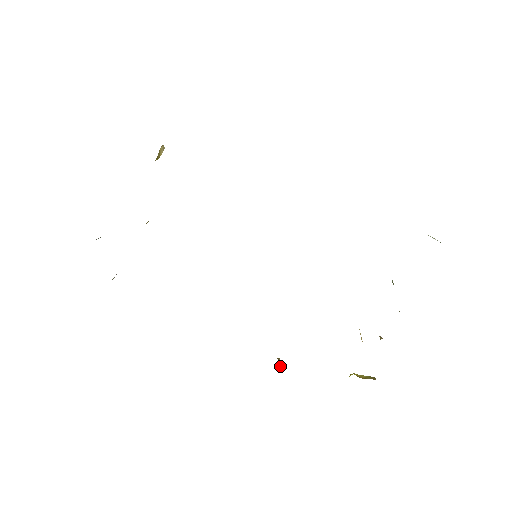
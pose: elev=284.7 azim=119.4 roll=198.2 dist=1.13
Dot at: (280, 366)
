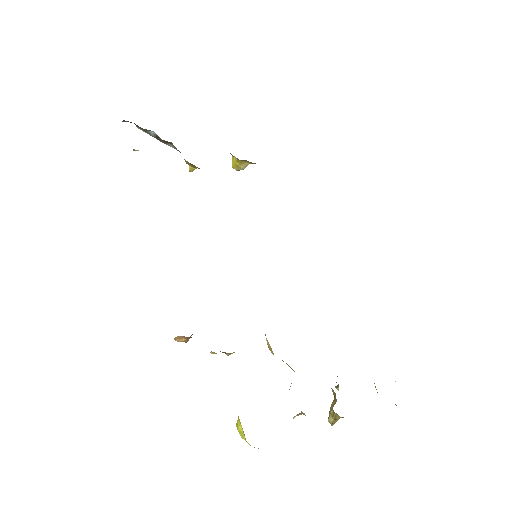
Dot at: (188, 339)
